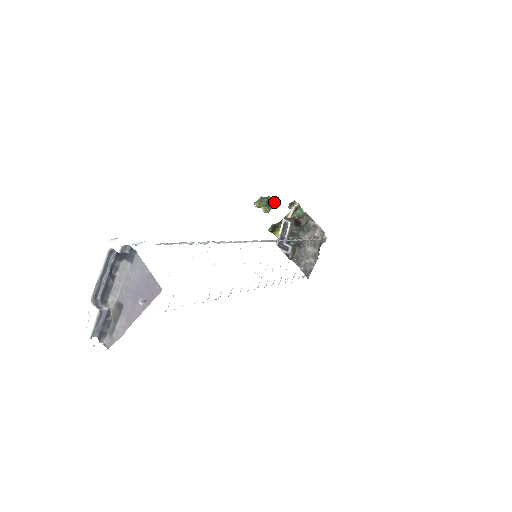
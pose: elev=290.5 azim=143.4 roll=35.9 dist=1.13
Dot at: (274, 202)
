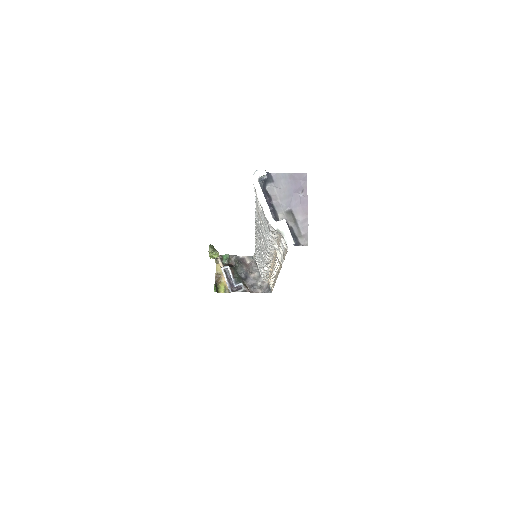
Dot at: occluded
